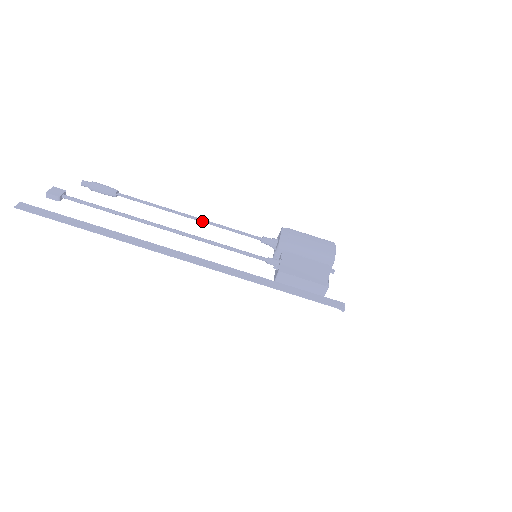
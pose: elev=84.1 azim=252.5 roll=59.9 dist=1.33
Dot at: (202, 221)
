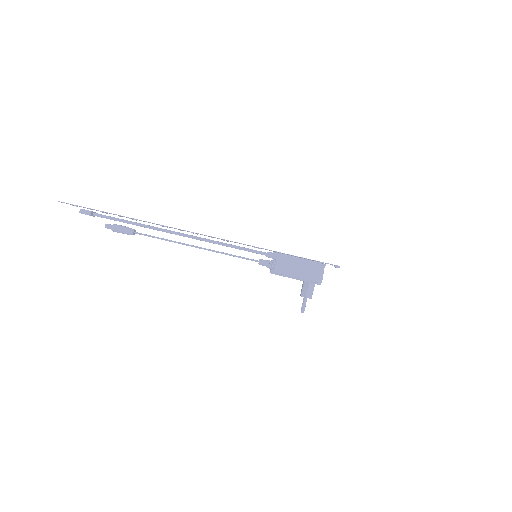
Dot at: (207, 249)
